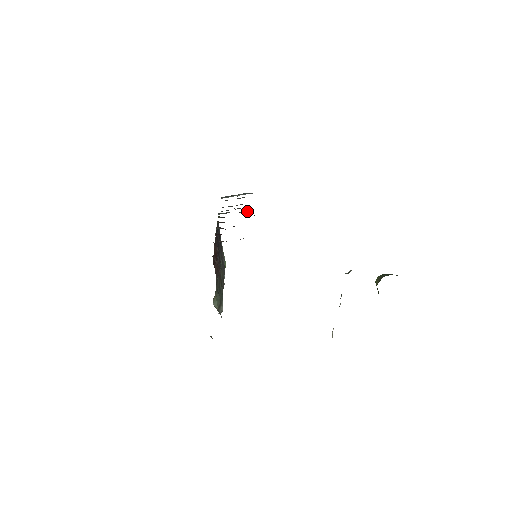
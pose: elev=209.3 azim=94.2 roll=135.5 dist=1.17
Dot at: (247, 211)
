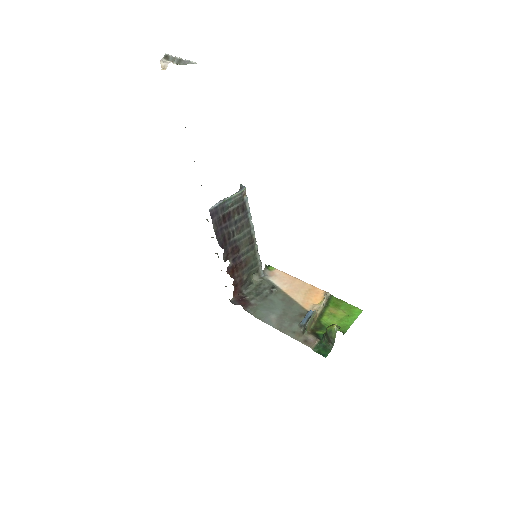
Dot at: occluded
